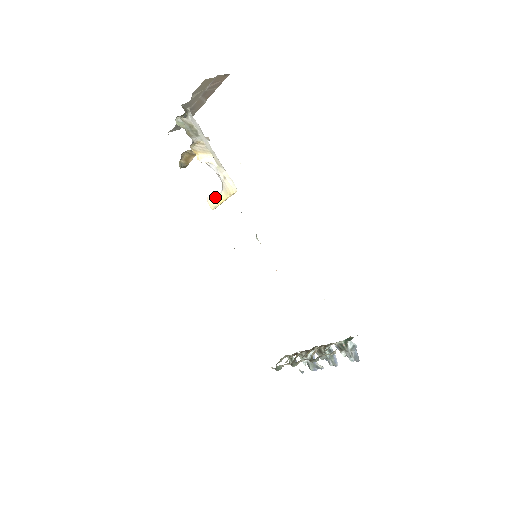
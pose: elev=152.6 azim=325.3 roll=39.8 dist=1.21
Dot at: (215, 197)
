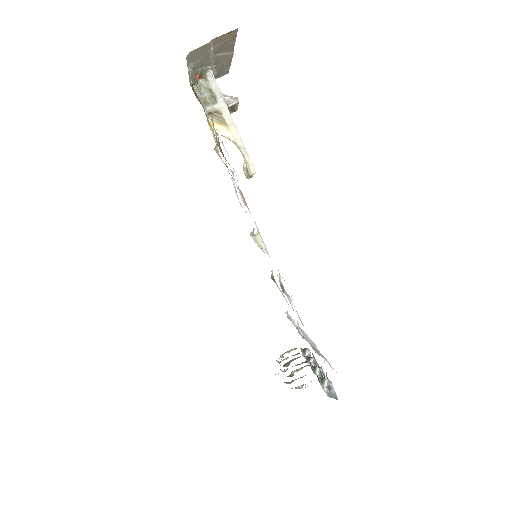
Dot at: (246, 168)
